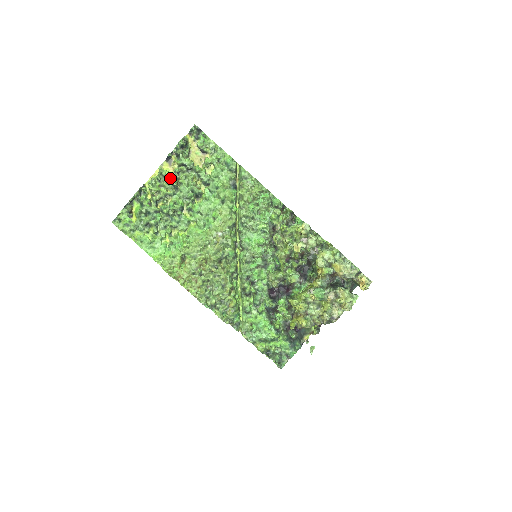
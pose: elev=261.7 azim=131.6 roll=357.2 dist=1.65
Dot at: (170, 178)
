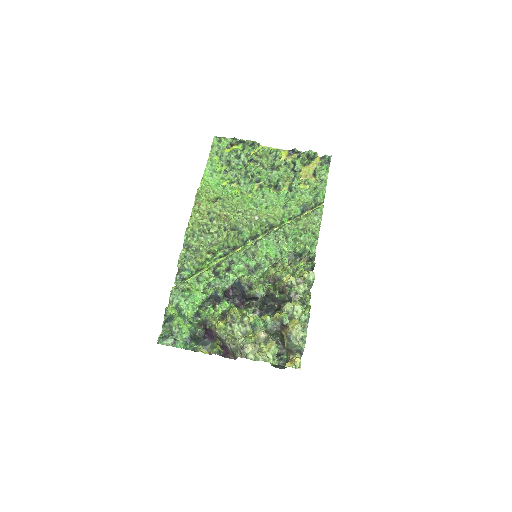
Dot at: (278, 159)
